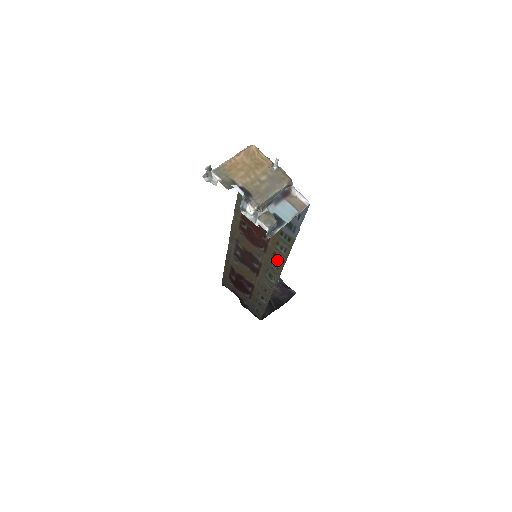
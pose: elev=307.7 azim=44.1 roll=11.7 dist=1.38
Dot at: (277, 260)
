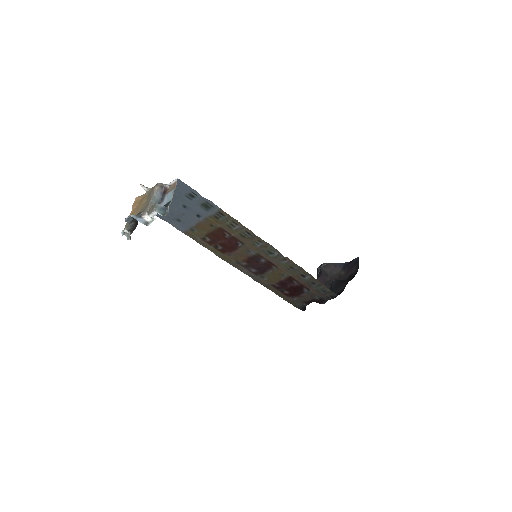
Dot at: (249, 237)
